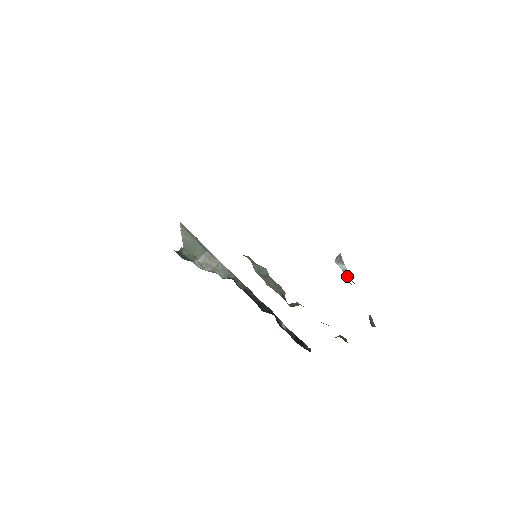
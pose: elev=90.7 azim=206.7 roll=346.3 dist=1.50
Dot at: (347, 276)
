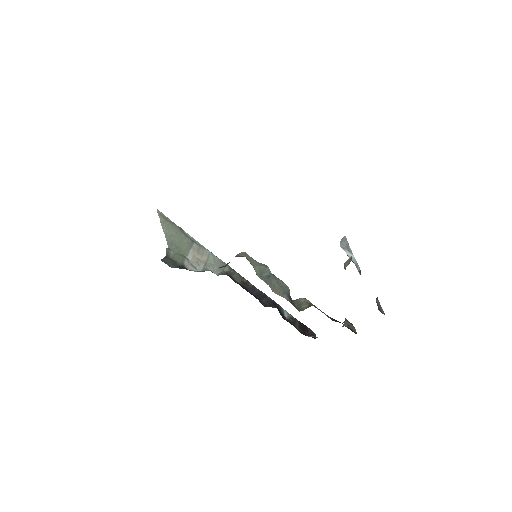
Dot at: (356, 266)
